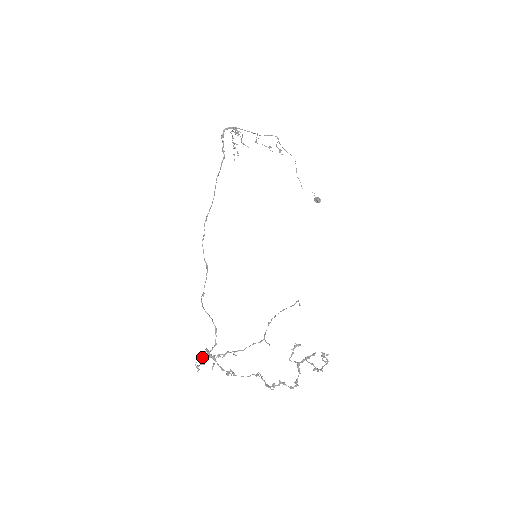
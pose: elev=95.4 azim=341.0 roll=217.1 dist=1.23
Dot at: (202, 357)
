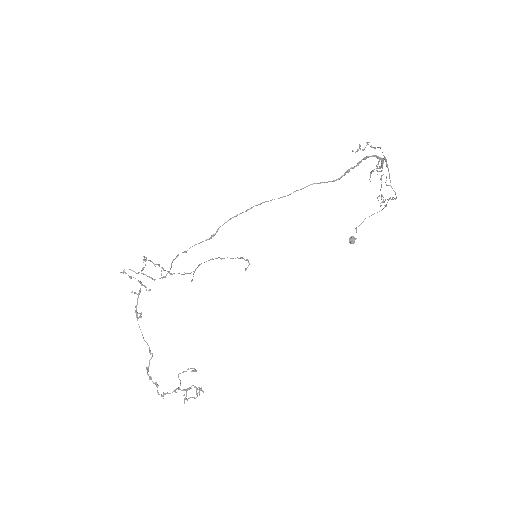
Dot at: (135, 272)
